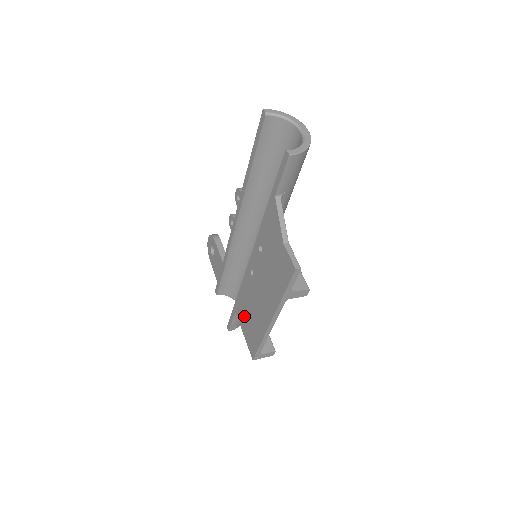
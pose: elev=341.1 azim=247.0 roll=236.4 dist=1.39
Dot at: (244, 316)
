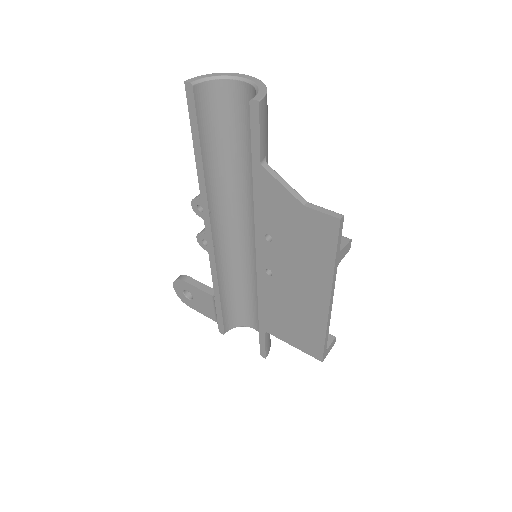
Dot at: (282, 326)
